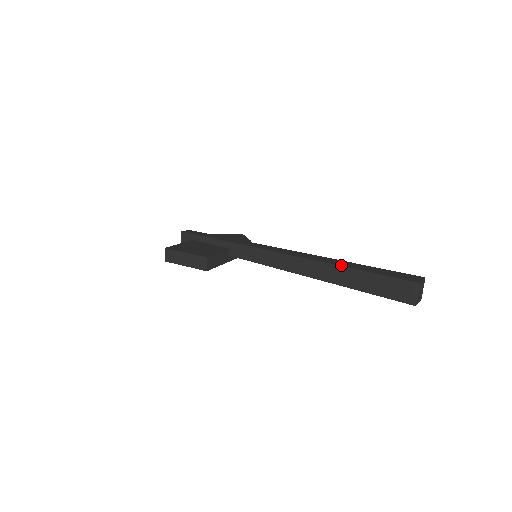
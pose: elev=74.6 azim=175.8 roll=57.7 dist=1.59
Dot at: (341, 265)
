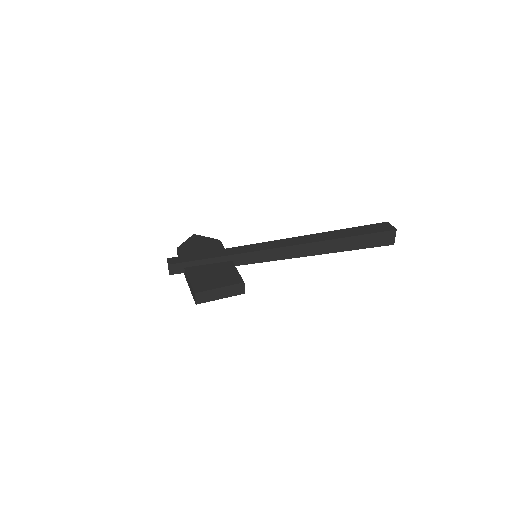
Dot at: (339, 237)
